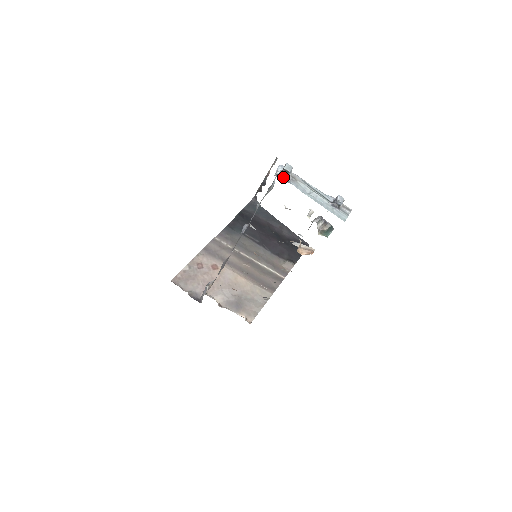
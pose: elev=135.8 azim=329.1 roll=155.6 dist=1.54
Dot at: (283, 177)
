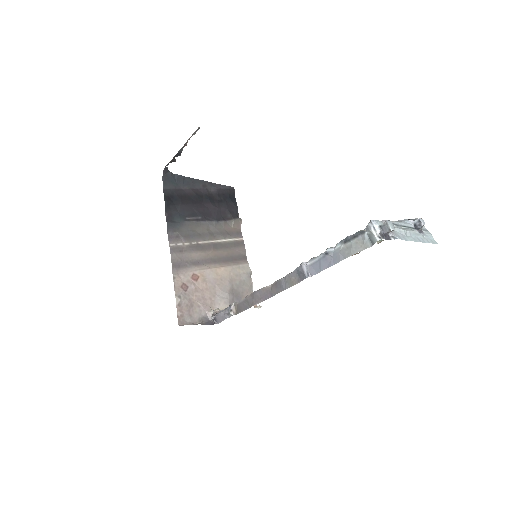
Dot at: (387, 235)
